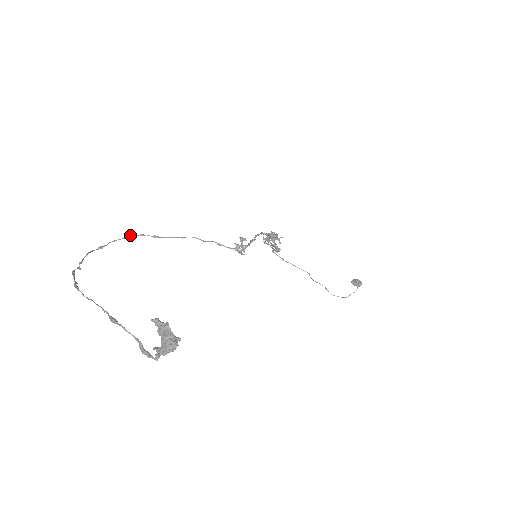
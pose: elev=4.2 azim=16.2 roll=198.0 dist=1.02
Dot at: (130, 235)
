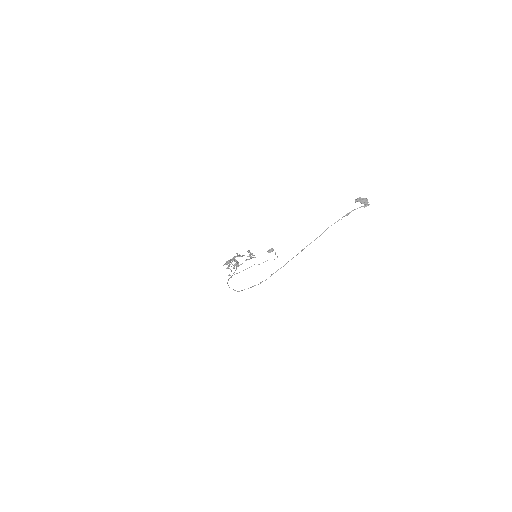
Dot at: (227, 283)
